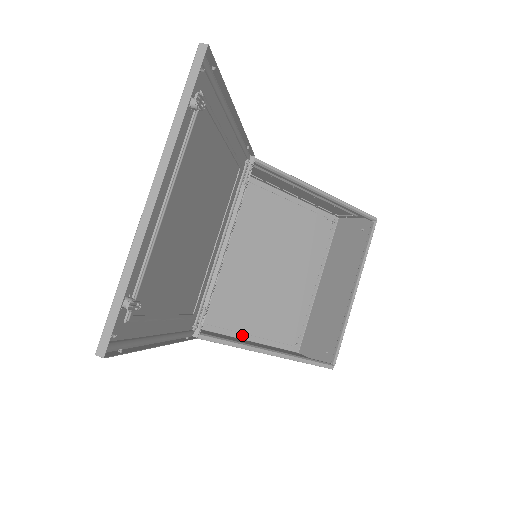
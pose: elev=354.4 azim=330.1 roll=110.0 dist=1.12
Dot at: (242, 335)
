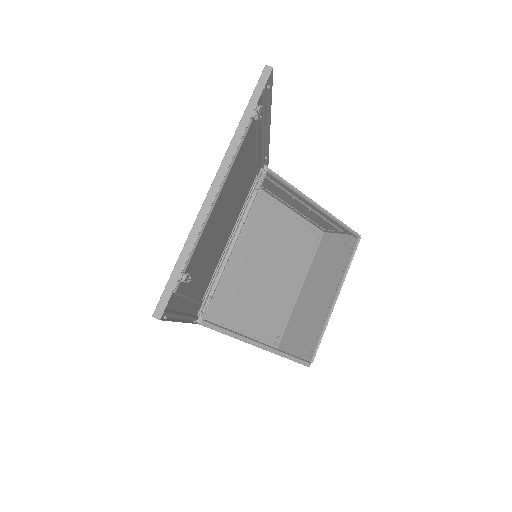
Dot at: (229, 329)
